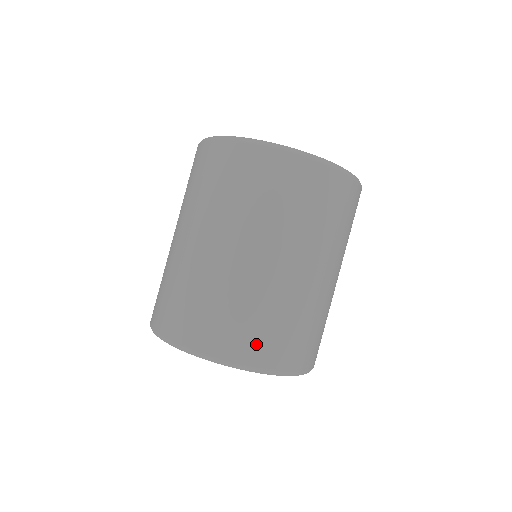
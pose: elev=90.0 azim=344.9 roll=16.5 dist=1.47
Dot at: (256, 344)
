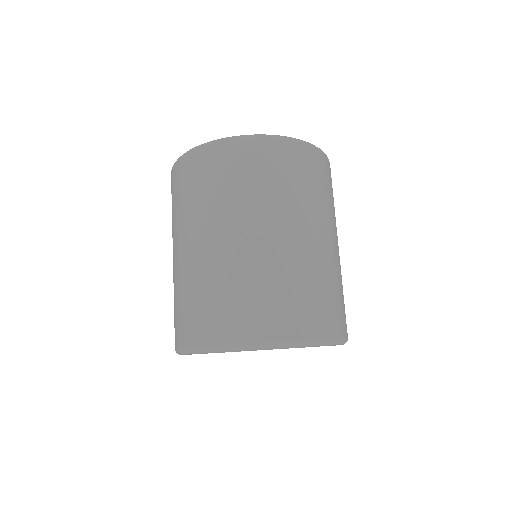
Dot at: (303, 317)
